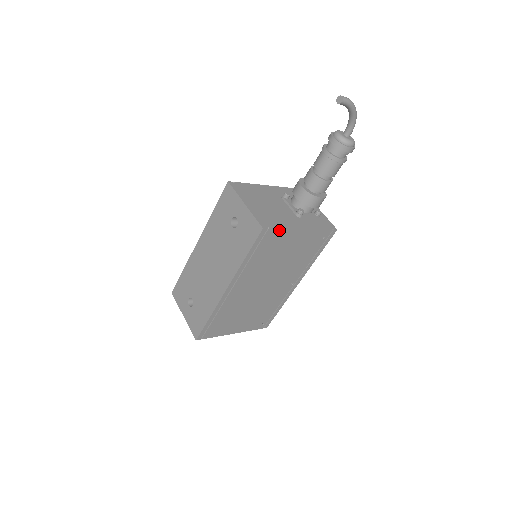
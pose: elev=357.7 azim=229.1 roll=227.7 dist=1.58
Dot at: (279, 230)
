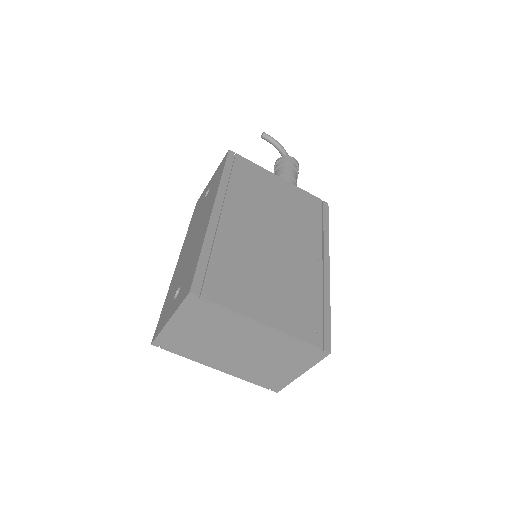
Dot at: (250, 163)
